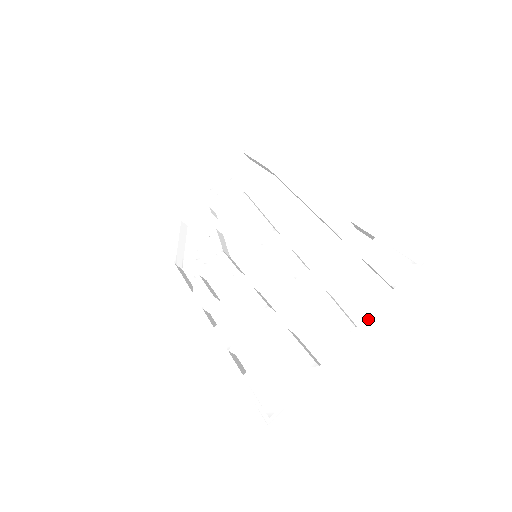
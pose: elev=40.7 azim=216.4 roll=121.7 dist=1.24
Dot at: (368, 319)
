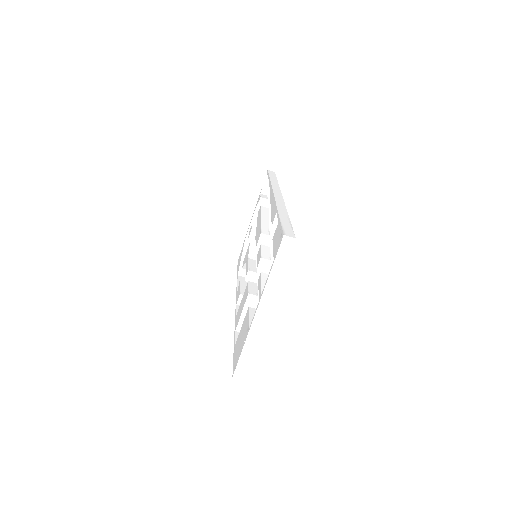
Dot at: (264, 288)
